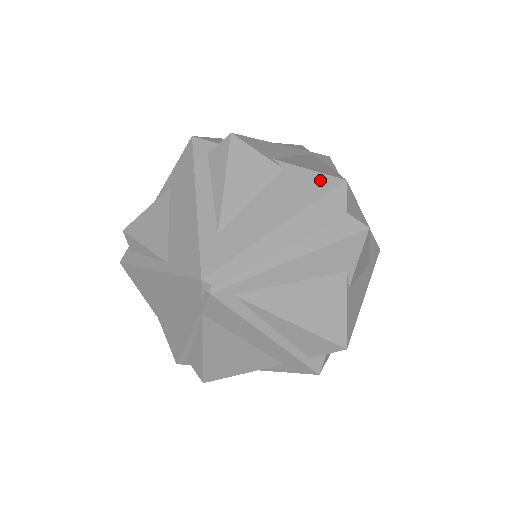
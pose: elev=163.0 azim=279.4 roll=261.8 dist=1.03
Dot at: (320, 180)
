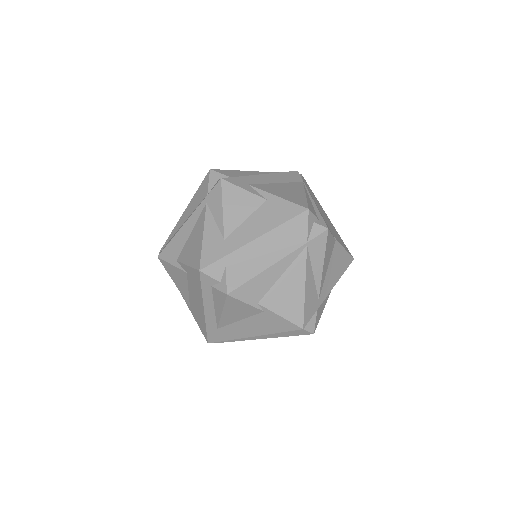
Dot at: (286, 324)
